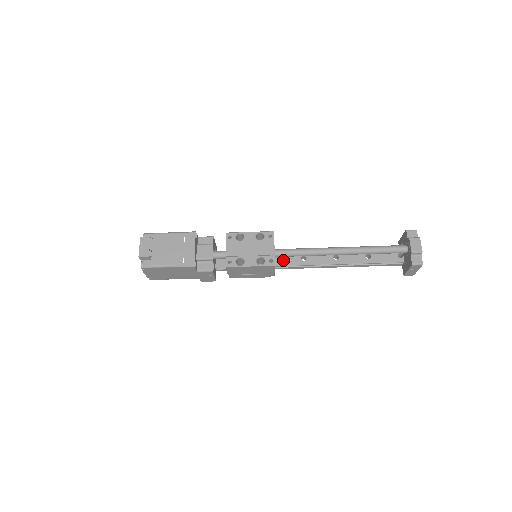
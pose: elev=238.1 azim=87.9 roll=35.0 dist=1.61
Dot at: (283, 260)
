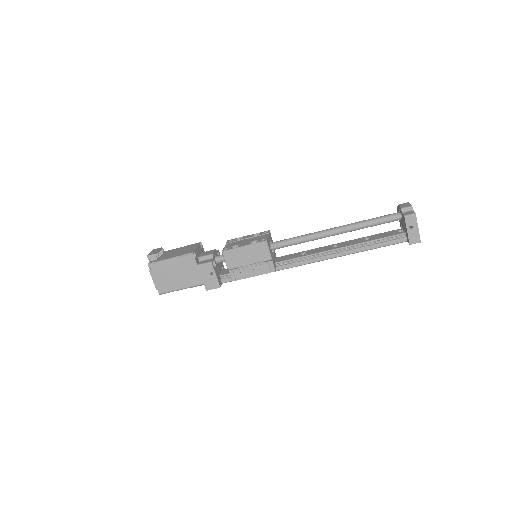
Dot at: (283, 258)
